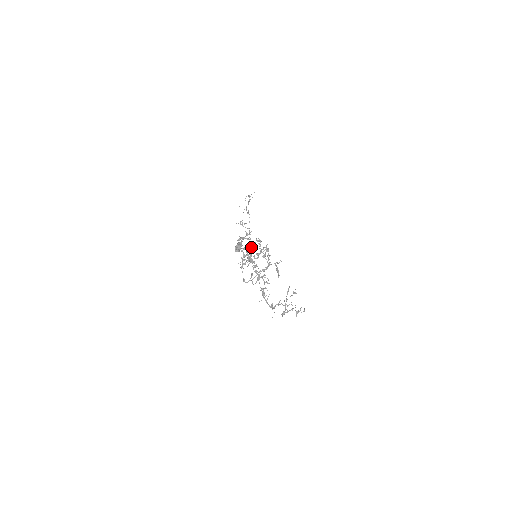
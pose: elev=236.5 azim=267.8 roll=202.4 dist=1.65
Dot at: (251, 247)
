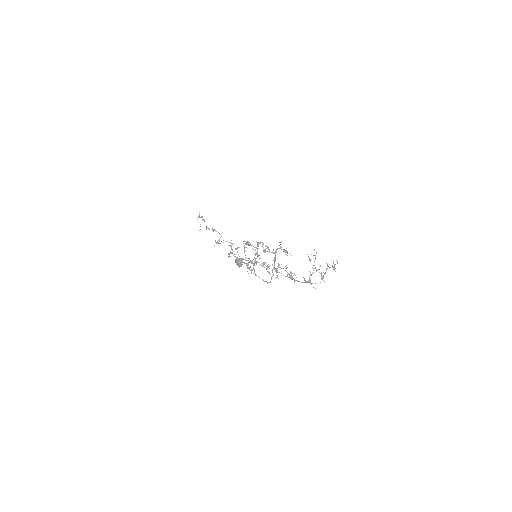
Dot at: occluded
